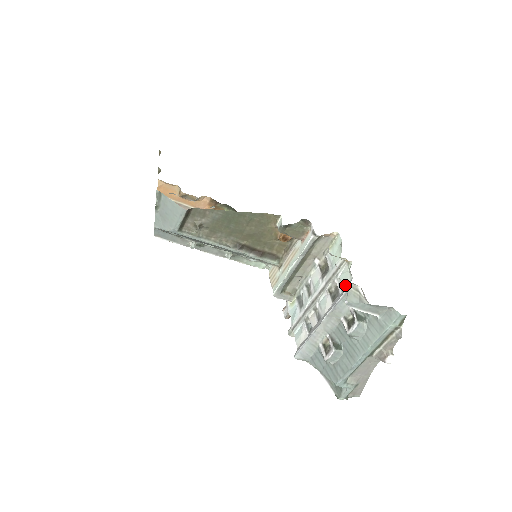
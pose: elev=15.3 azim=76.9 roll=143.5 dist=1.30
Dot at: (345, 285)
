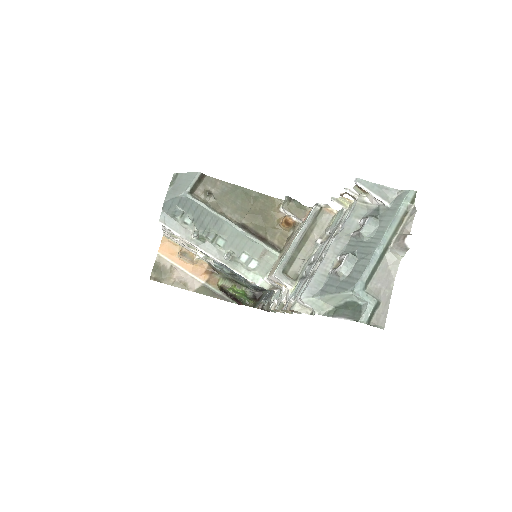
Dot at: occluded
